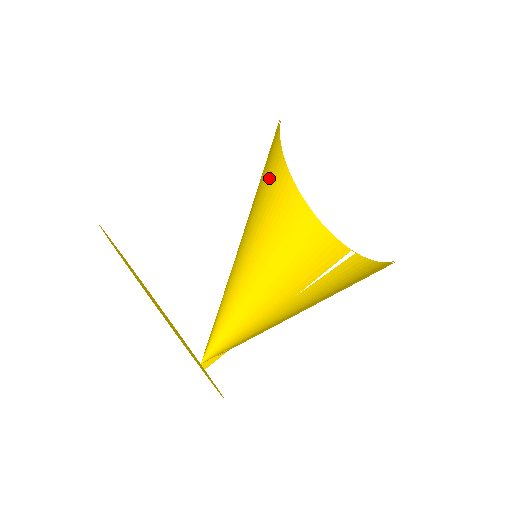
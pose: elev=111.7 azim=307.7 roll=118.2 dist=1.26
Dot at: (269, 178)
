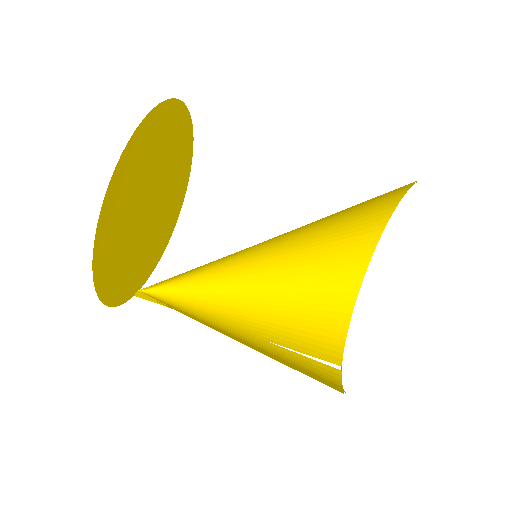
Dot at: (346, 239)
